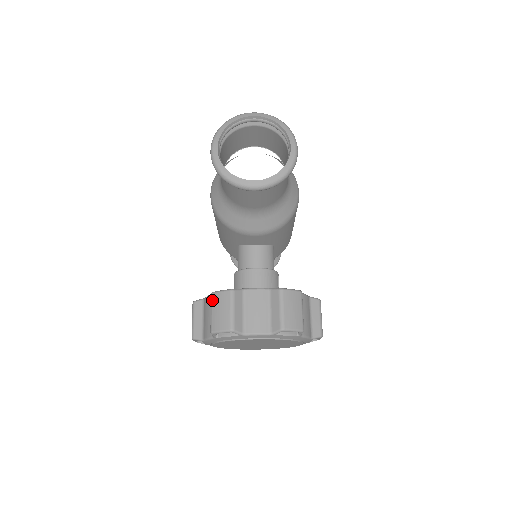
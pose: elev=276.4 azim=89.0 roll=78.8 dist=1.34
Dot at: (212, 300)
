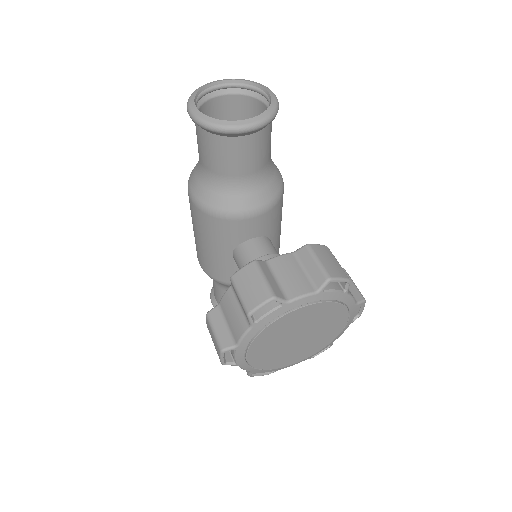
Dot at: (235, 282)
